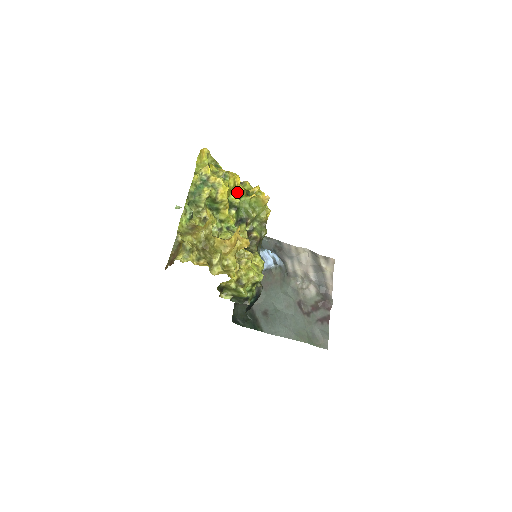
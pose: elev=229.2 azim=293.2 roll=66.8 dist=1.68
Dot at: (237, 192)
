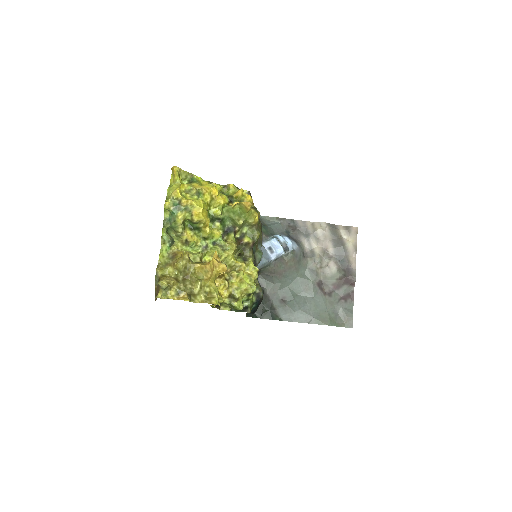
Dot at: (217, 204)
